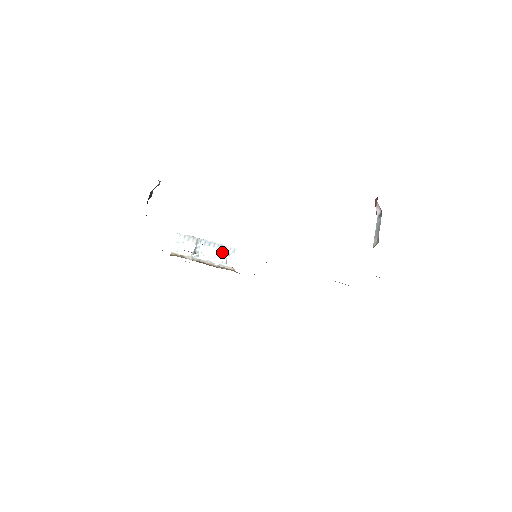
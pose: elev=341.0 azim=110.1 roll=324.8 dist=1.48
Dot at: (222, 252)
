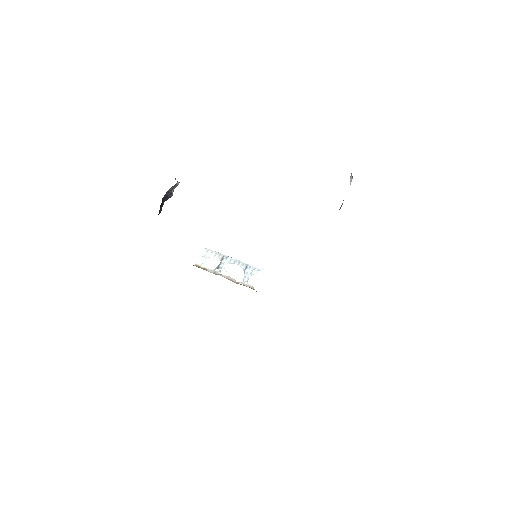
Dot at: (245, 271)
